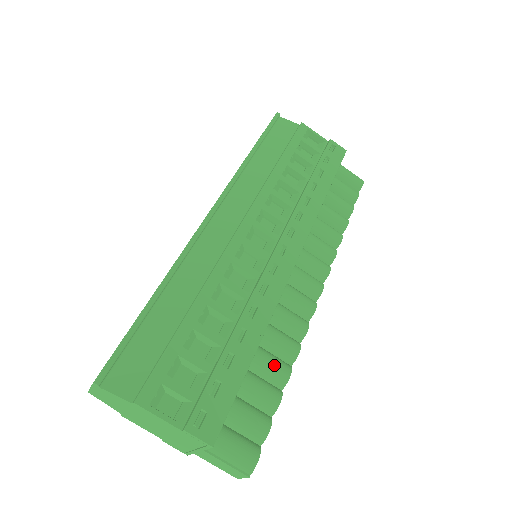
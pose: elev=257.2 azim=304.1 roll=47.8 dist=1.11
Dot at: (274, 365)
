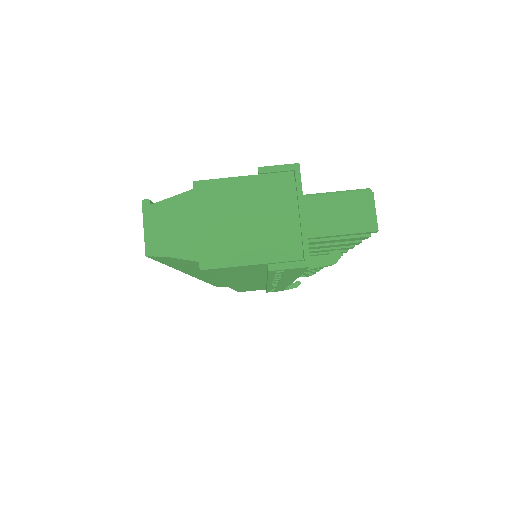
Dot at: occluded
